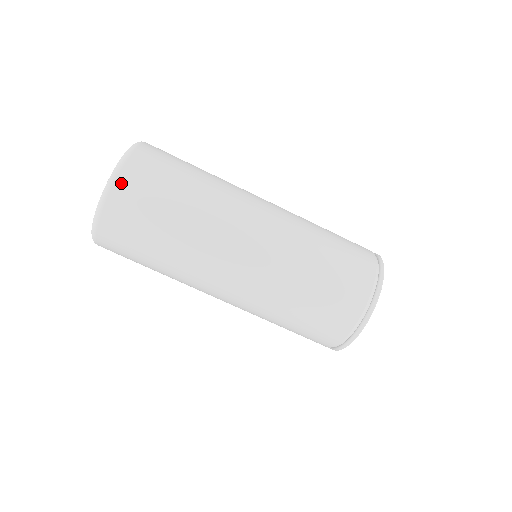
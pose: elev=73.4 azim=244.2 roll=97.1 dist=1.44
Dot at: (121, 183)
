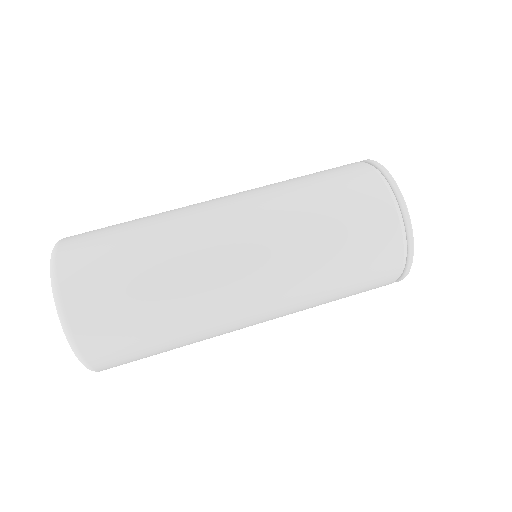
Dot at: occluded
